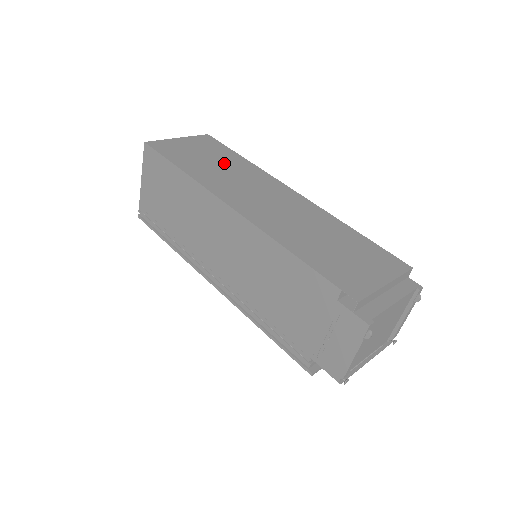
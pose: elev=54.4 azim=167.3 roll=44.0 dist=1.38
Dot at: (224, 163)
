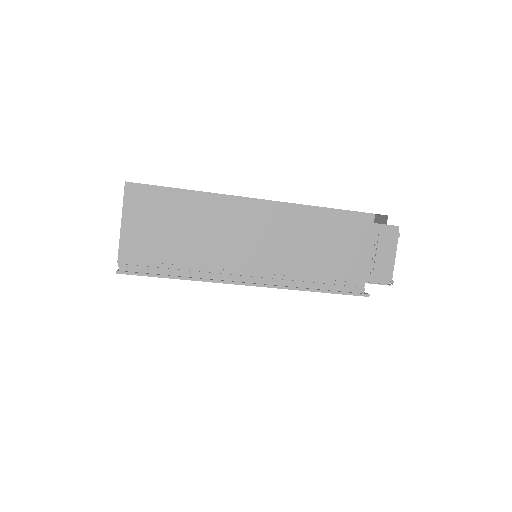
Dot at: occluded
